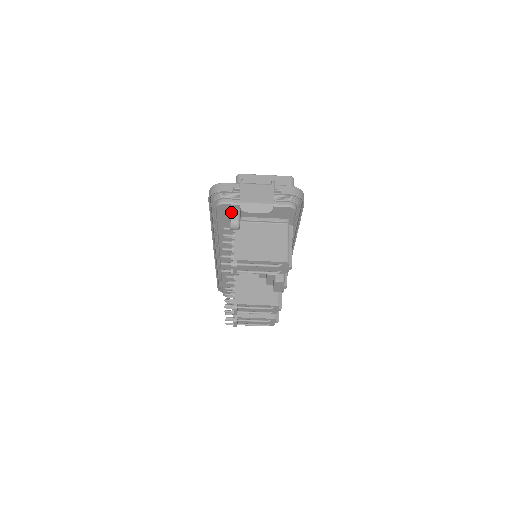
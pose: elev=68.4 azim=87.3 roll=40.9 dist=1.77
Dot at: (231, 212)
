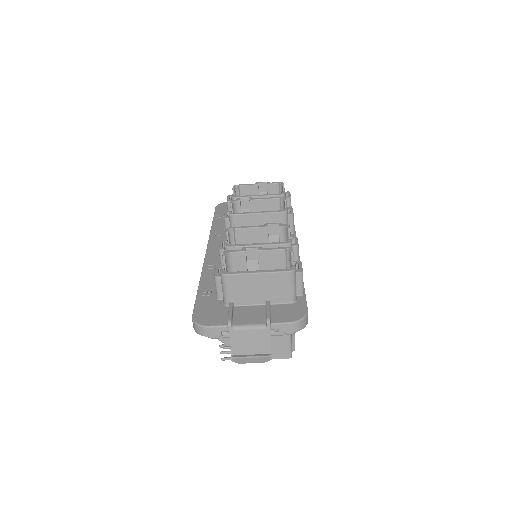
Dot at: (223, 338)
